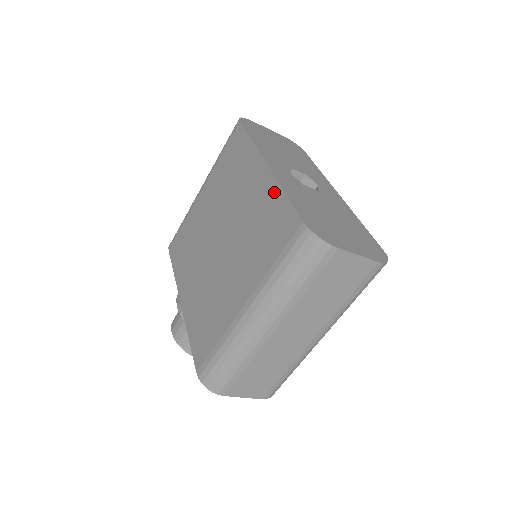
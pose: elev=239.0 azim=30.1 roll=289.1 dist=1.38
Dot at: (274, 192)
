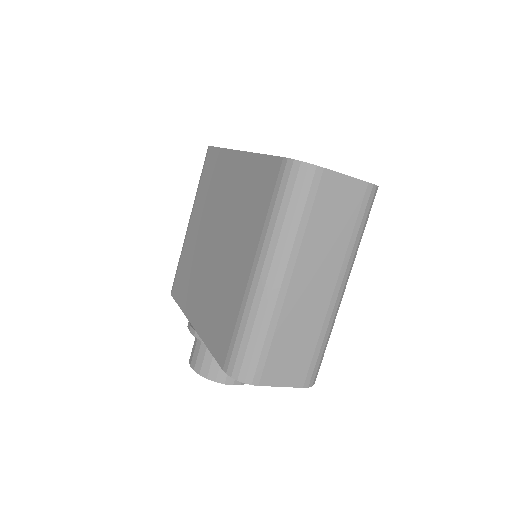
Dot at: (252, 162)
